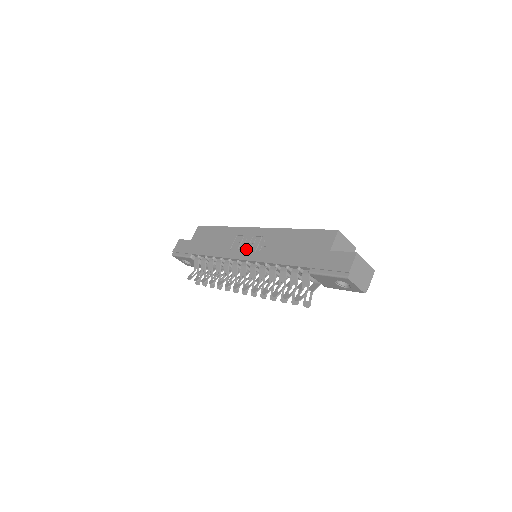
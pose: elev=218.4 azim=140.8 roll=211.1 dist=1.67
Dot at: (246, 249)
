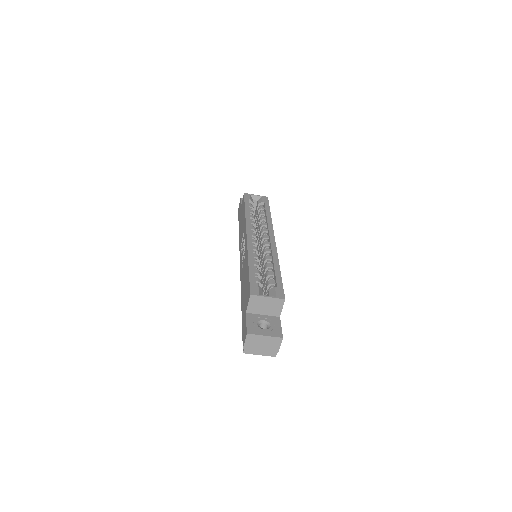
Dot at: (241, 255)
